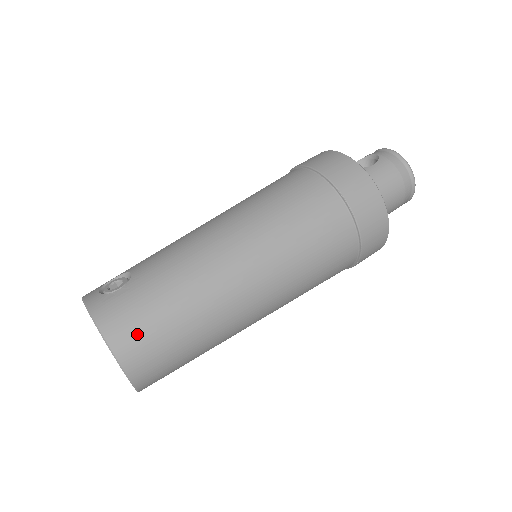
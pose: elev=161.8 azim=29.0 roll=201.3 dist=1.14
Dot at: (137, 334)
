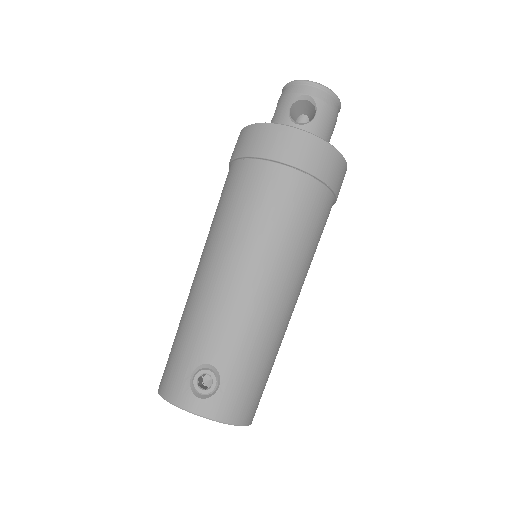
Dot at: (253, 402)
